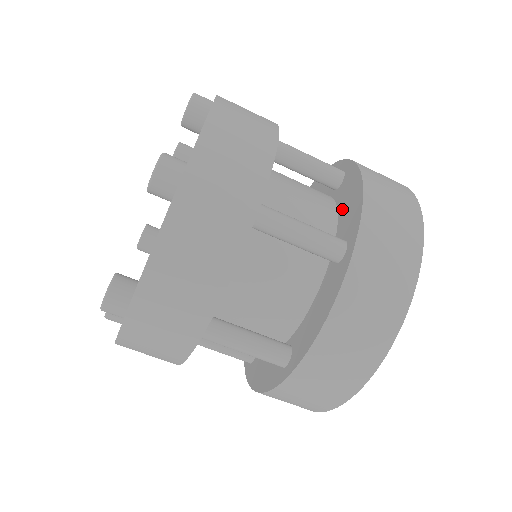
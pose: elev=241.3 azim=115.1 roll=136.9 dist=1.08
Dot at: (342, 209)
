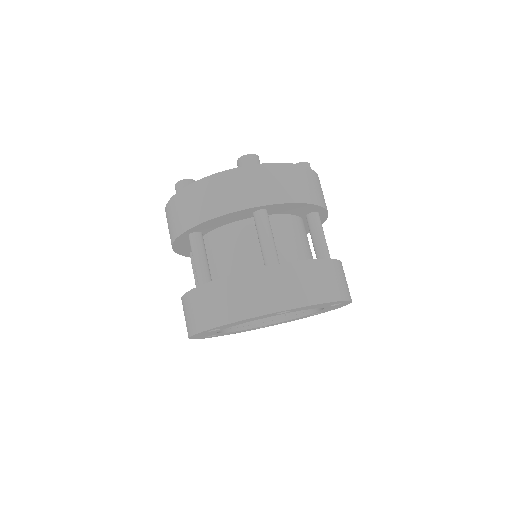
Dot at: occluded
